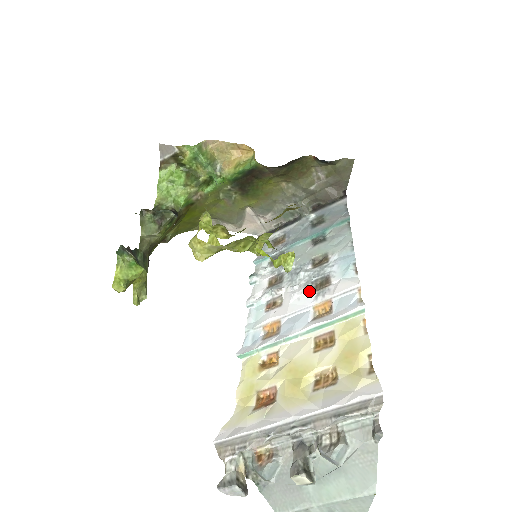
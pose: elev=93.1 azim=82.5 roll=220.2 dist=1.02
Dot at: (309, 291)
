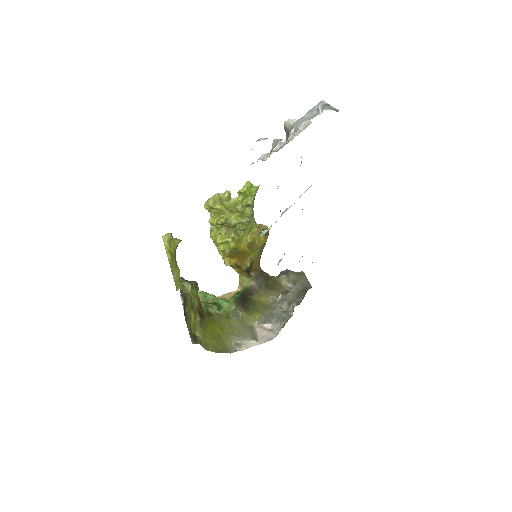
Dot at: occluded
